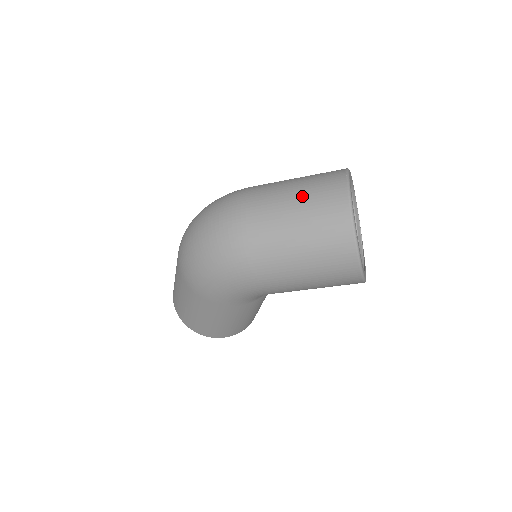
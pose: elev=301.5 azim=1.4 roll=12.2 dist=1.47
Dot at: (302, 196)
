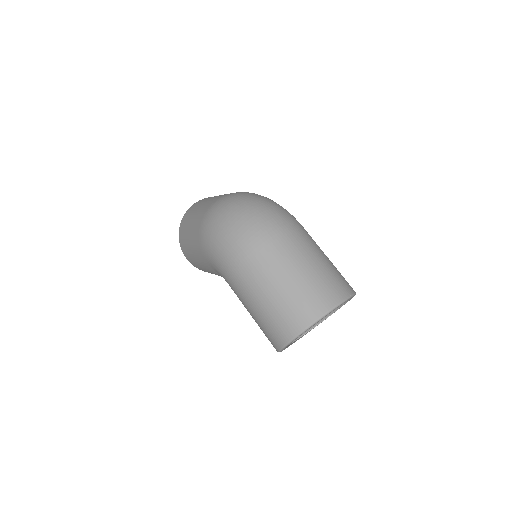
Dot at: (309, 277)
